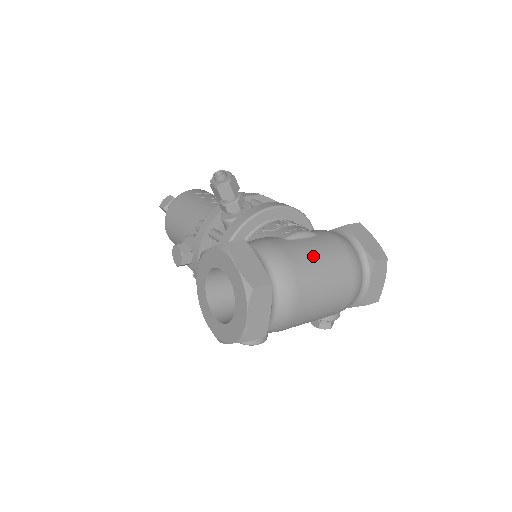
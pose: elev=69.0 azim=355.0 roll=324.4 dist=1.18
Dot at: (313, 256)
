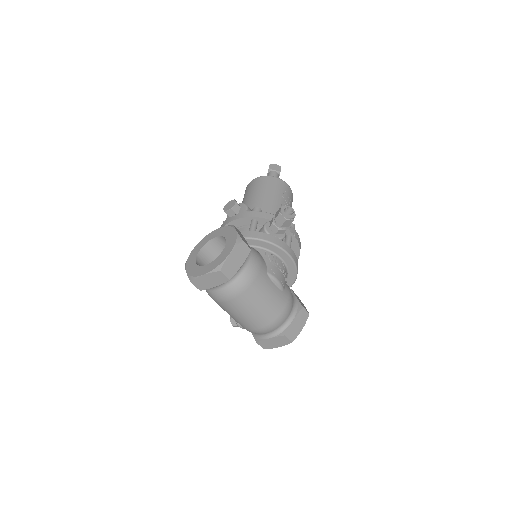
Dot at: (264, 295)
